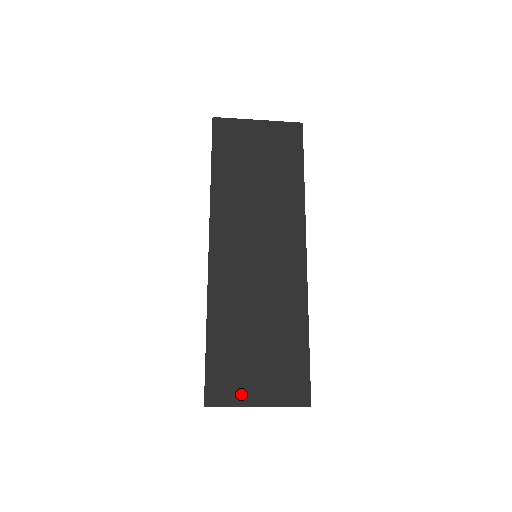
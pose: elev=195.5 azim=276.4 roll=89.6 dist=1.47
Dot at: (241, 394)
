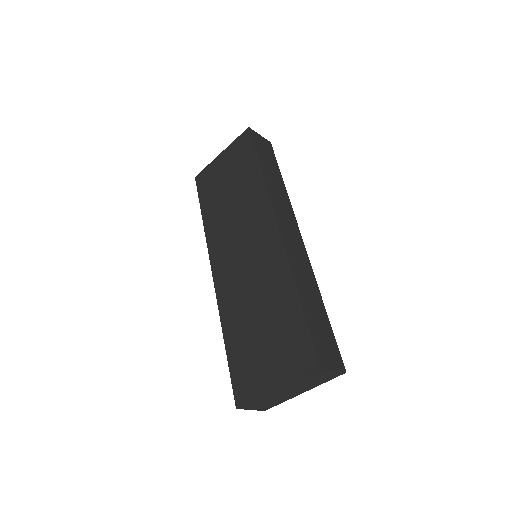
Dot at: (259, 383)
